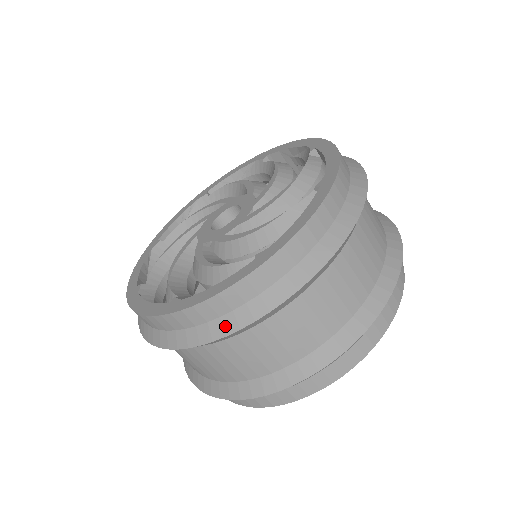
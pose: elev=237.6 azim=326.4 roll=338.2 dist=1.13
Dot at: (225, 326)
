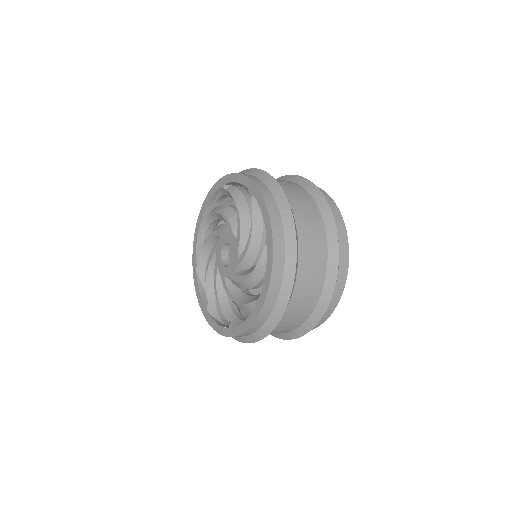
Dot at: occluded
